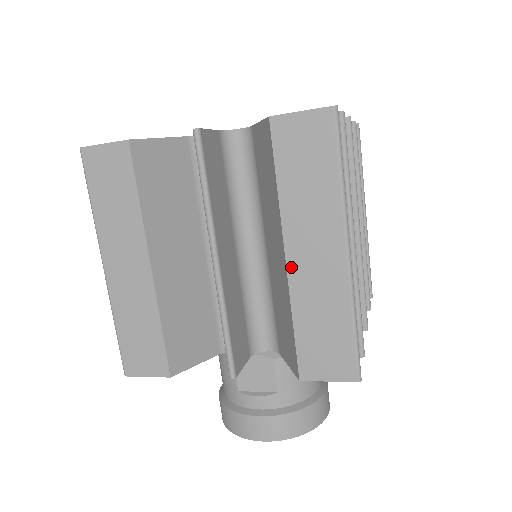
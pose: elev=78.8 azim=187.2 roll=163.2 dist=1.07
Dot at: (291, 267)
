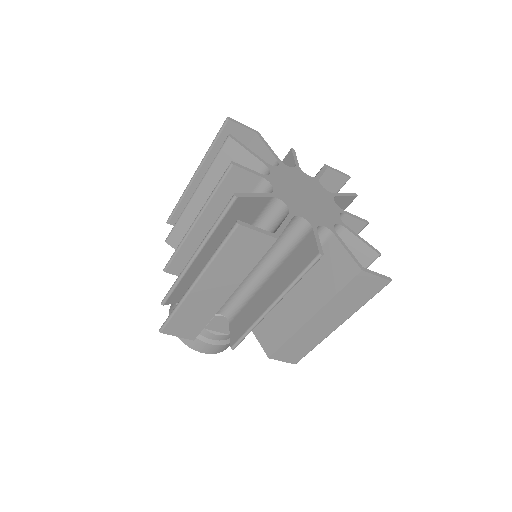
Dot at: (309, 323)
